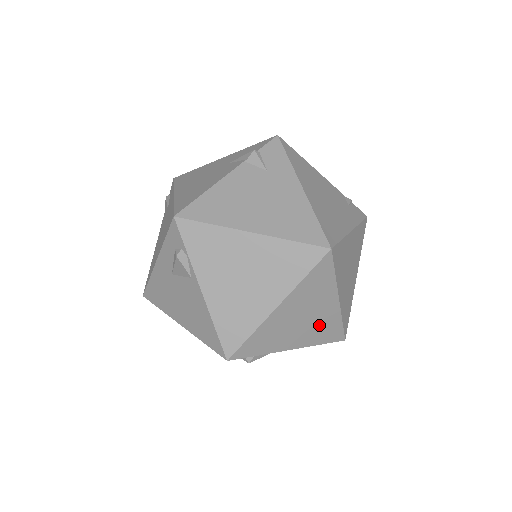
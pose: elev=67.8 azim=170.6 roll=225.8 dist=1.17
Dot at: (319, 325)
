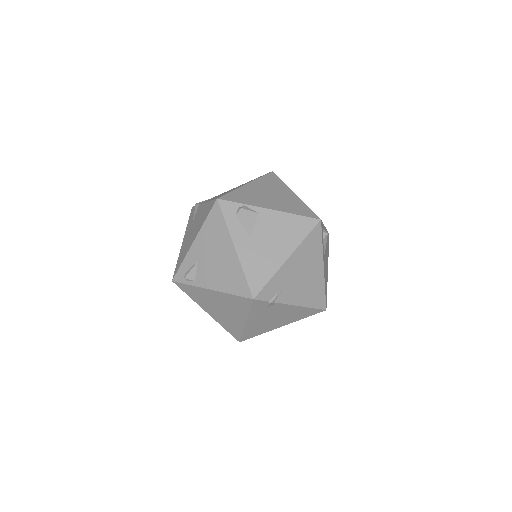
Dot at: occluded
